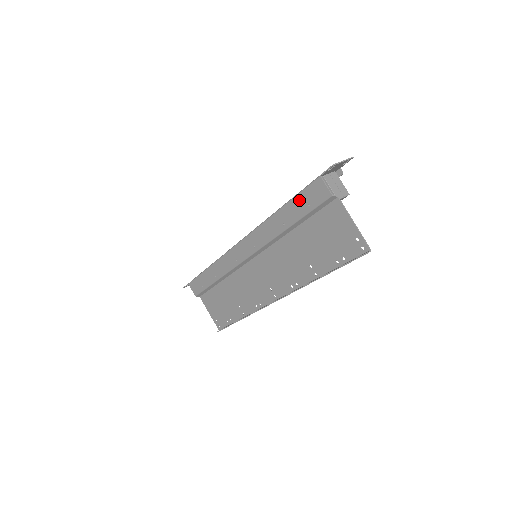
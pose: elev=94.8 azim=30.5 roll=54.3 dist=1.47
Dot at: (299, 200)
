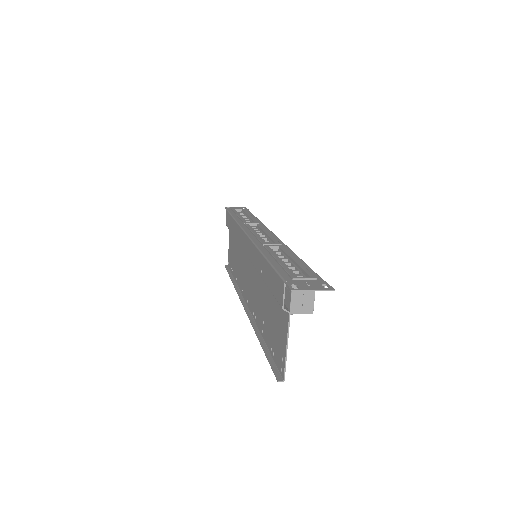
Dot at: (272, 273)
